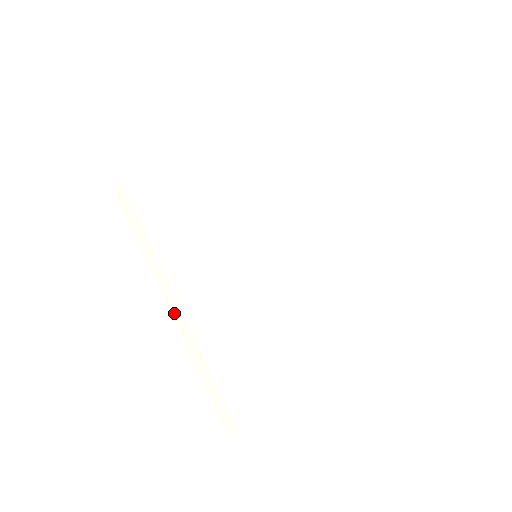
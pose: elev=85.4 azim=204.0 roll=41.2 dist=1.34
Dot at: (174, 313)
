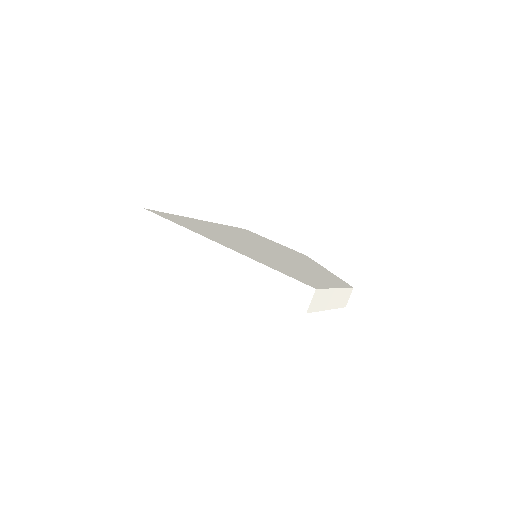
Dot at: (214, 259)
